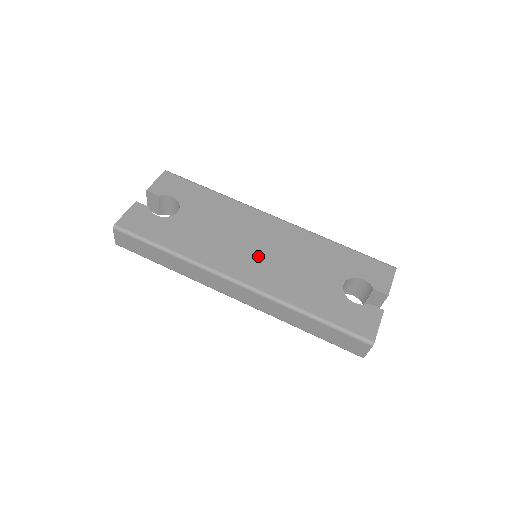
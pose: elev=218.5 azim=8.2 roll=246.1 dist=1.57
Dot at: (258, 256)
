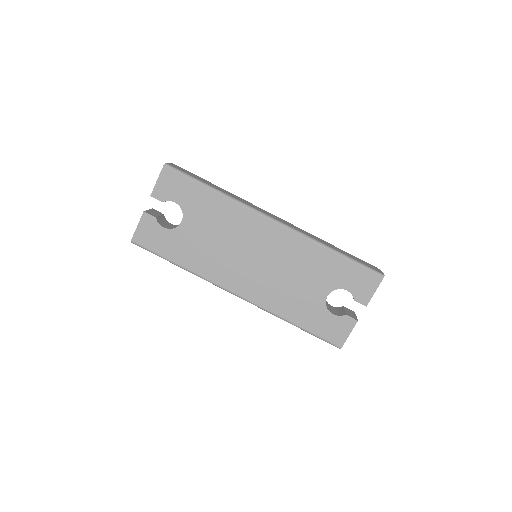
Dot at: (254, 269)
